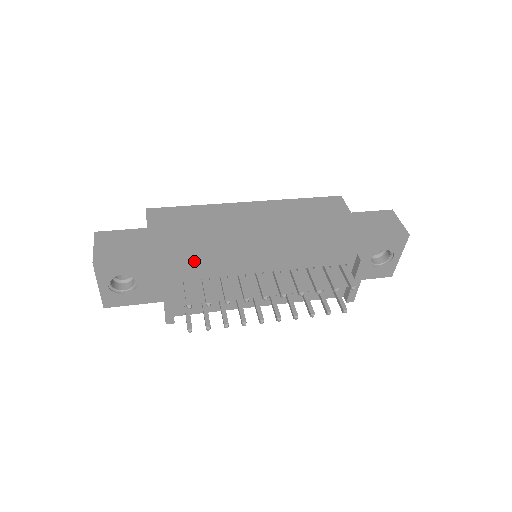
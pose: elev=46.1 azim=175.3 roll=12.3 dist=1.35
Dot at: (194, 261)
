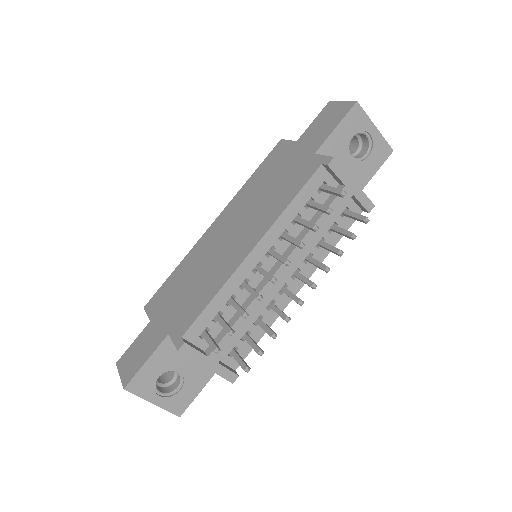
Dot at: (194, 310)
